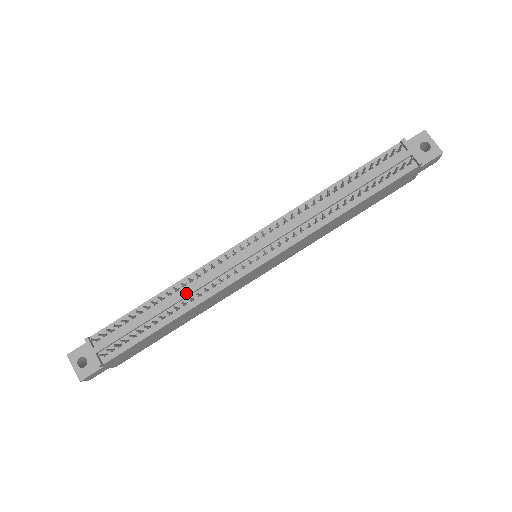
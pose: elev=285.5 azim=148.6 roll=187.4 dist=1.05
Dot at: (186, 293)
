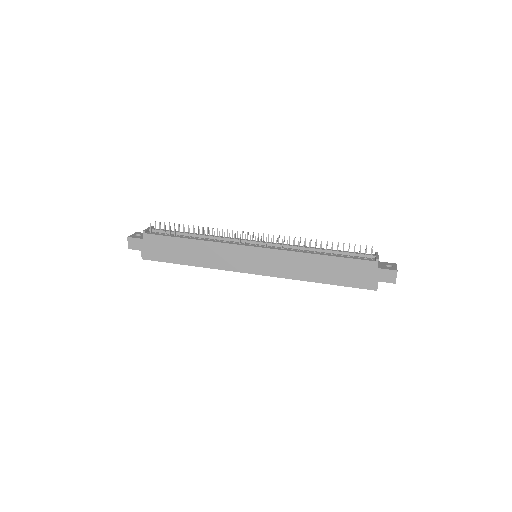
Dot at: (210, 235)
